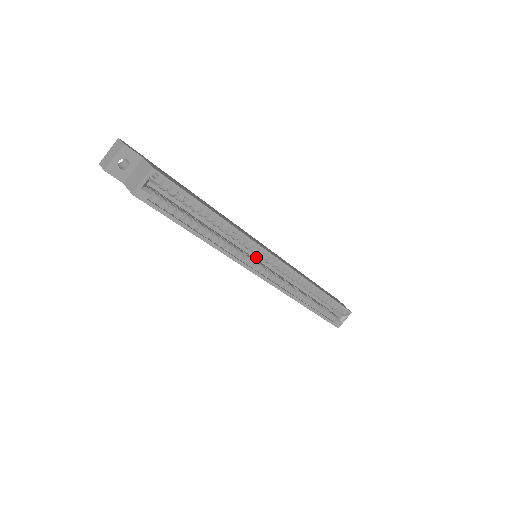
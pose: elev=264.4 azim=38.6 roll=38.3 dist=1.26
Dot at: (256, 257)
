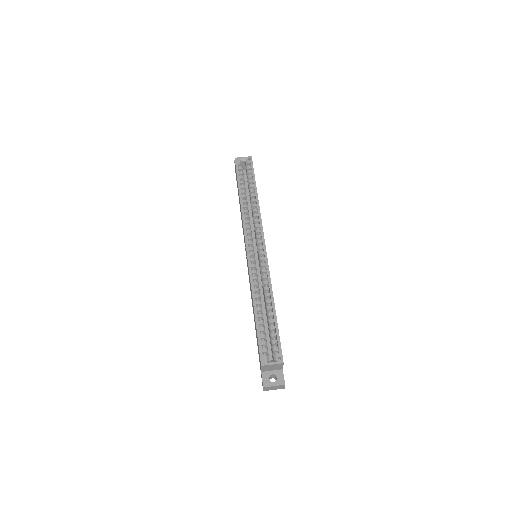
Dot at: (255, 256)
